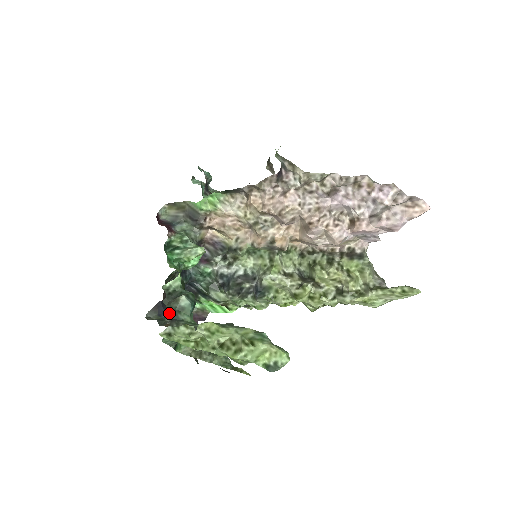
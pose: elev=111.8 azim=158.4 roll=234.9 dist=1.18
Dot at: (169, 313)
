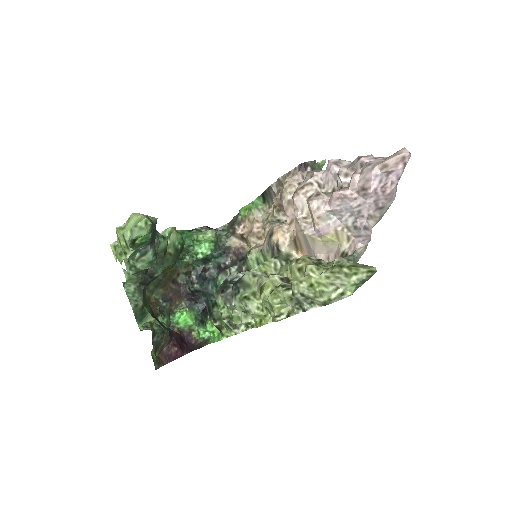
Dot at: occluded
